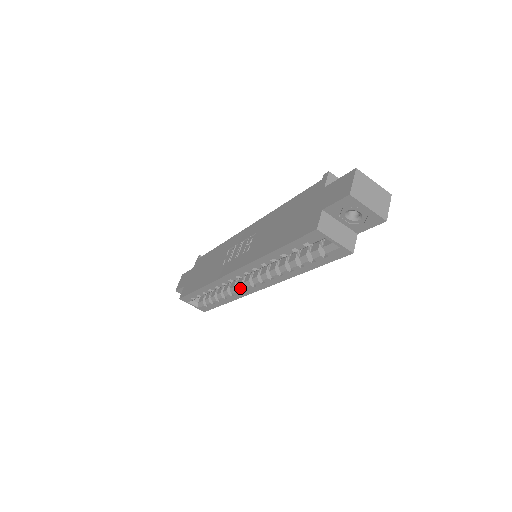
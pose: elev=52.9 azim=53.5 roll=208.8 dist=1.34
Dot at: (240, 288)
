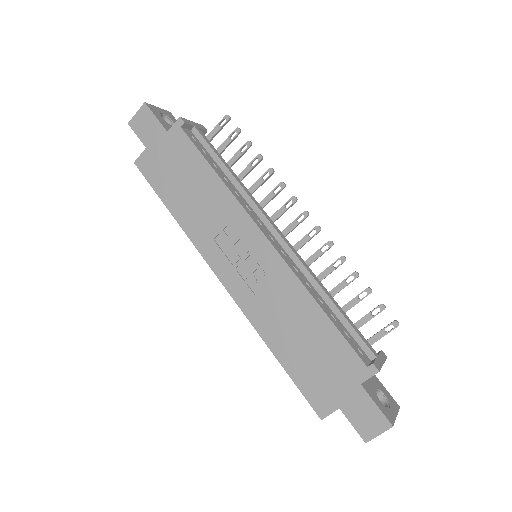
Dot at: occluded
